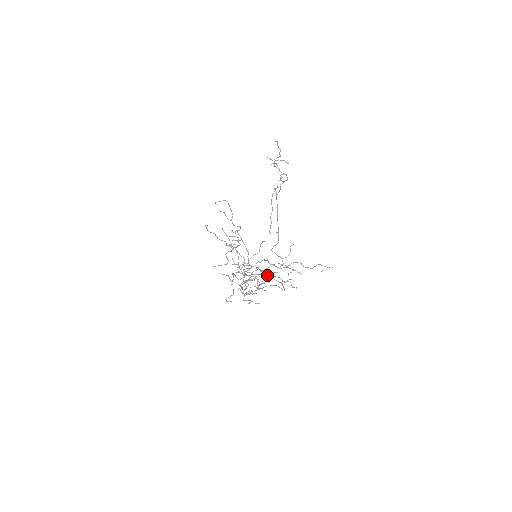
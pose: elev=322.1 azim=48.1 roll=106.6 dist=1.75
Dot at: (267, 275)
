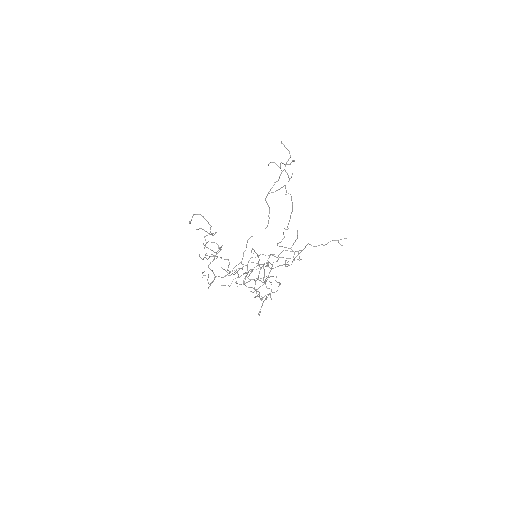
Dot at: (261, 264)
